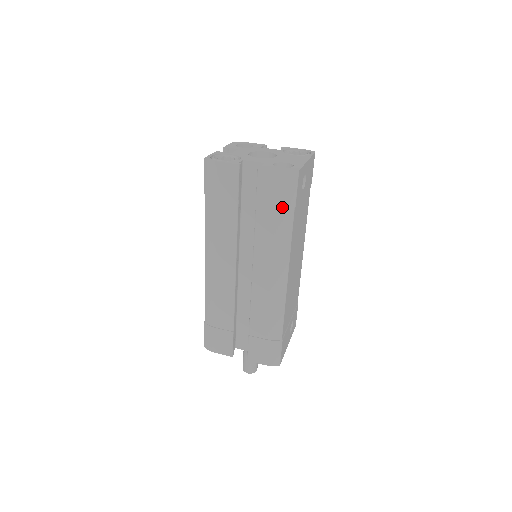
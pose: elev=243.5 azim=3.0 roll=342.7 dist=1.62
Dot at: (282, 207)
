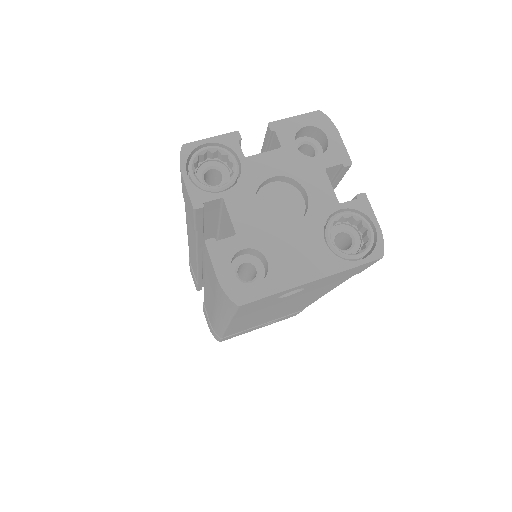
Dot at: occluded
